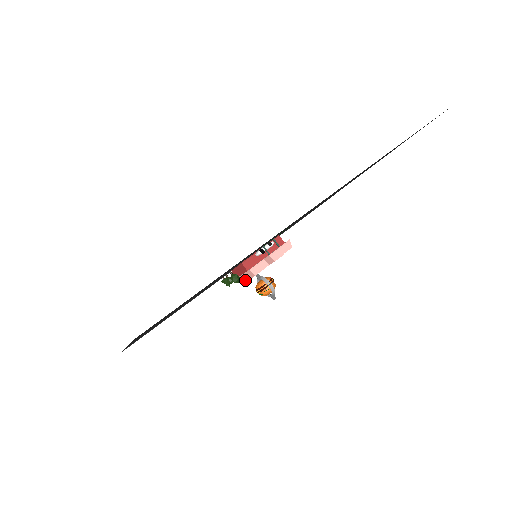
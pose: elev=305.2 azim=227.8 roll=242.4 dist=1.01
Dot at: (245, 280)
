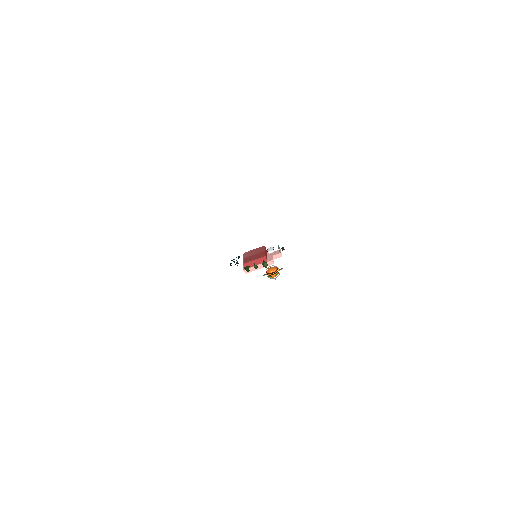
Dot at: (257, 269)
